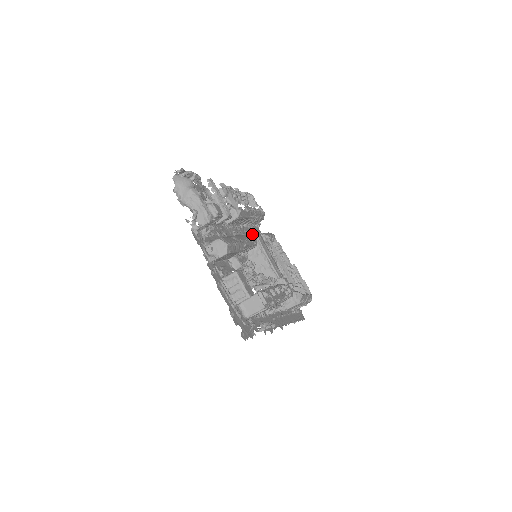
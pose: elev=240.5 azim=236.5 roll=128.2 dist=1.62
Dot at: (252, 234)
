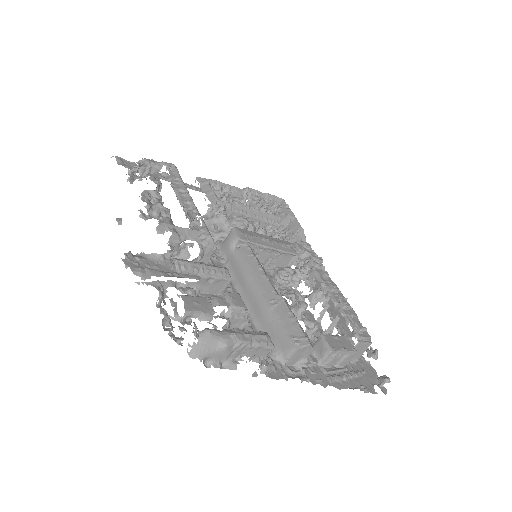
Dot at: (238, 243)
